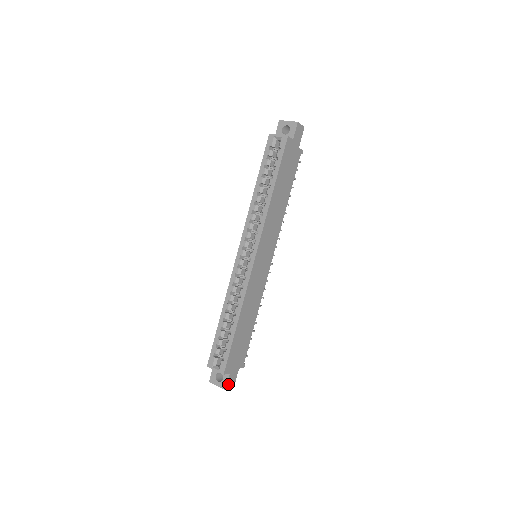
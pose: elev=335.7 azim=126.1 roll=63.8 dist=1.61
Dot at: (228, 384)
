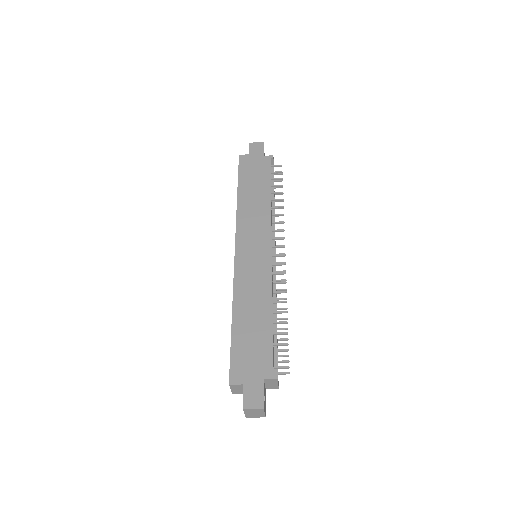
Dot at: (247, 401)
